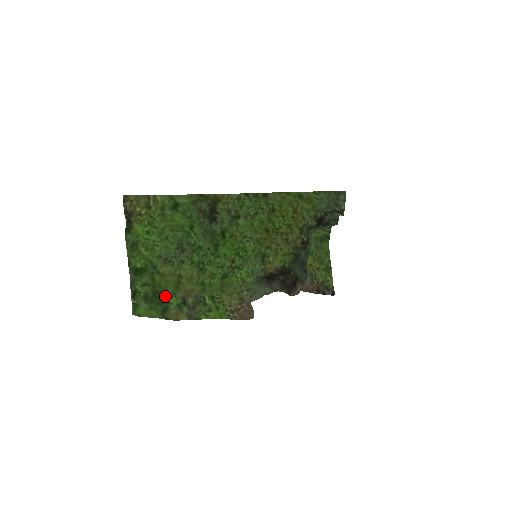
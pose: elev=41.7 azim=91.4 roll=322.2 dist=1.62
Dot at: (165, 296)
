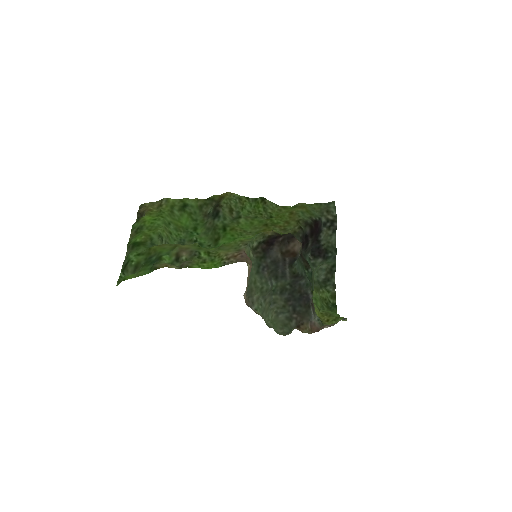
Dot at: (158, 256)
